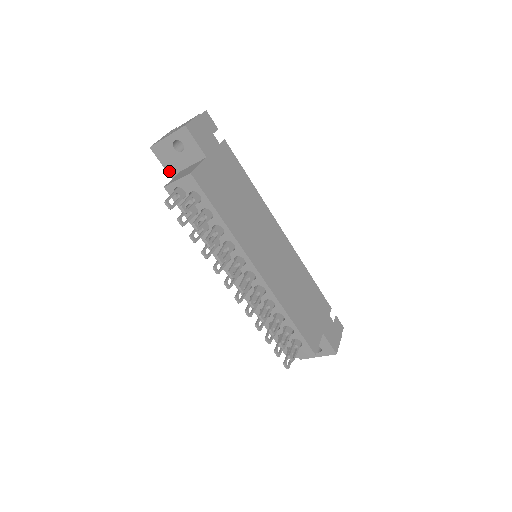
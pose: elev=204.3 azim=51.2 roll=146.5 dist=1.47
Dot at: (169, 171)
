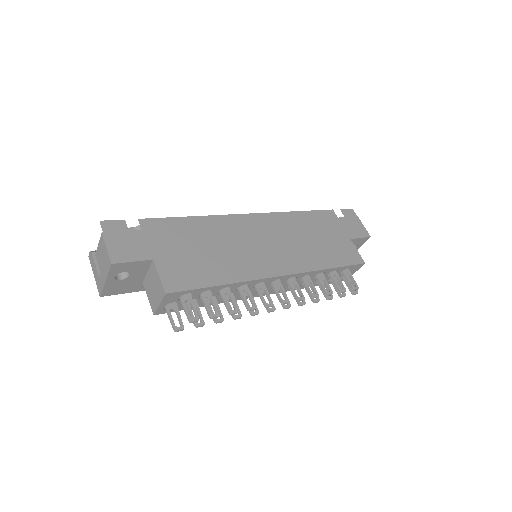
Dot at: (133, 291)
